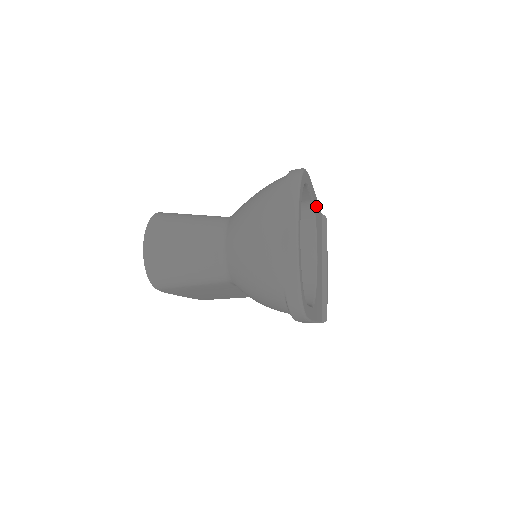
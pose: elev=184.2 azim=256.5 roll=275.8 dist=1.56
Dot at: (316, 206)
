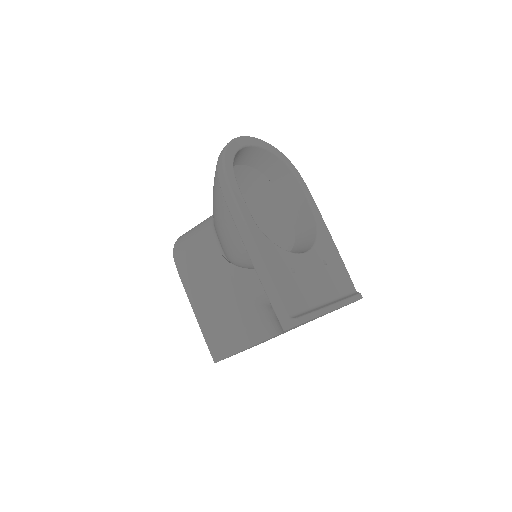
Dot at: (327, 240)
